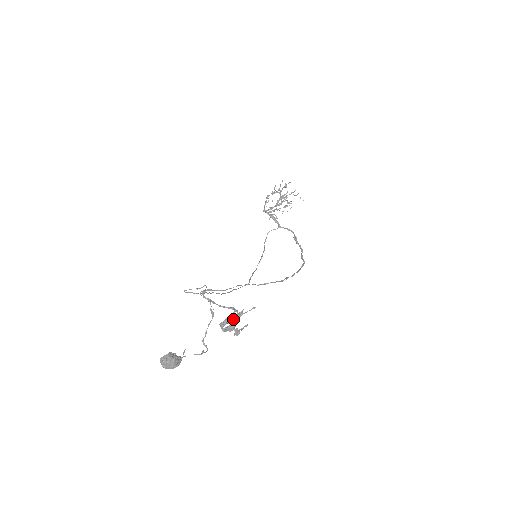
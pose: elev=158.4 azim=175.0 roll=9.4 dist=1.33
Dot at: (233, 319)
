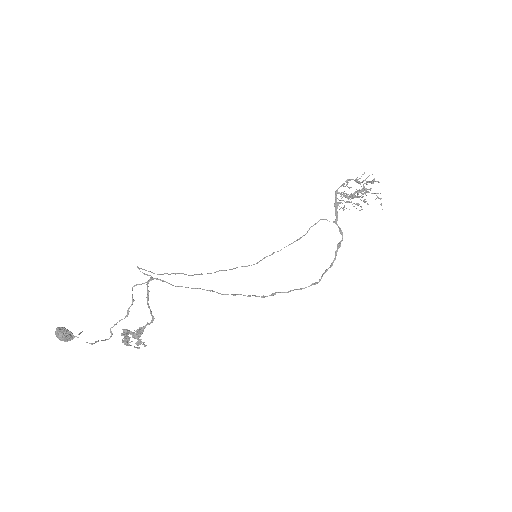
Dot at: (126, 339)
